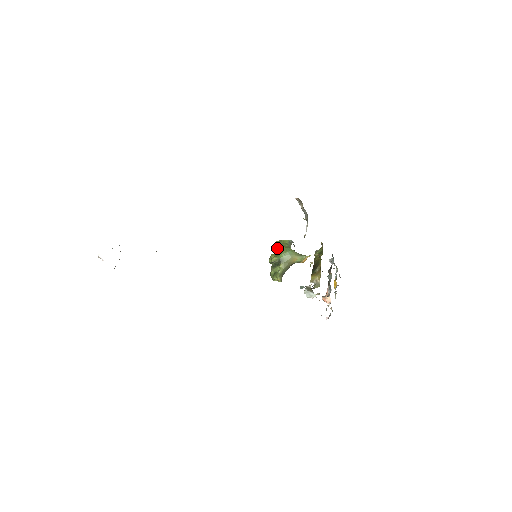
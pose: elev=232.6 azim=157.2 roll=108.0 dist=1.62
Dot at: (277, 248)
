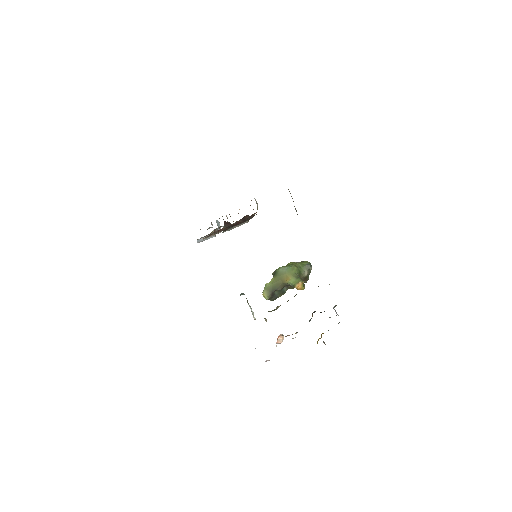
Dot at: occluded
